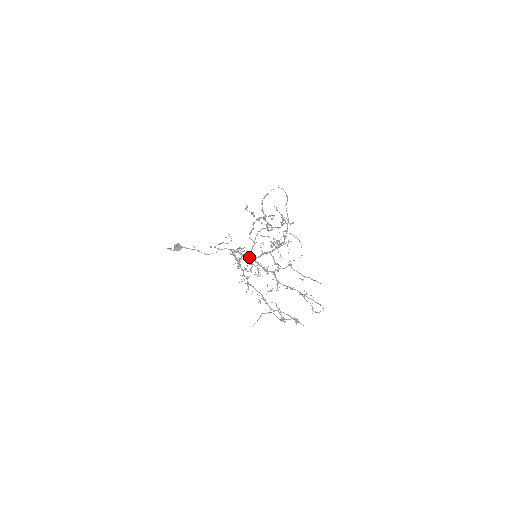
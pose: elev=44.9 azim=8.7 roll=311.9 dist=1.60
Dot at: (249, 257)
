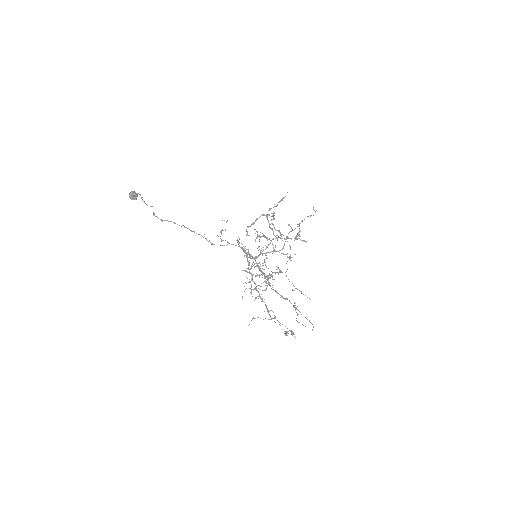
Dot at: (251, 256)
